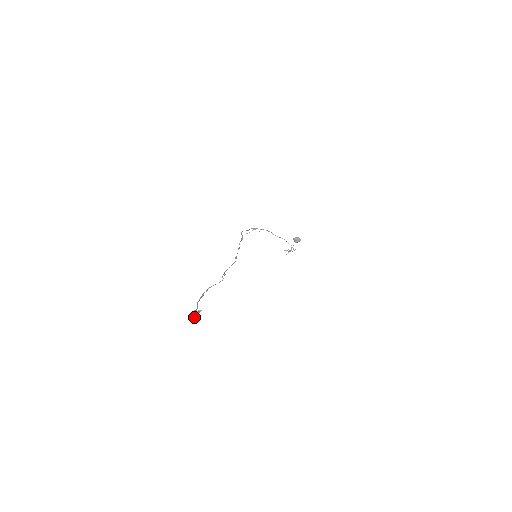
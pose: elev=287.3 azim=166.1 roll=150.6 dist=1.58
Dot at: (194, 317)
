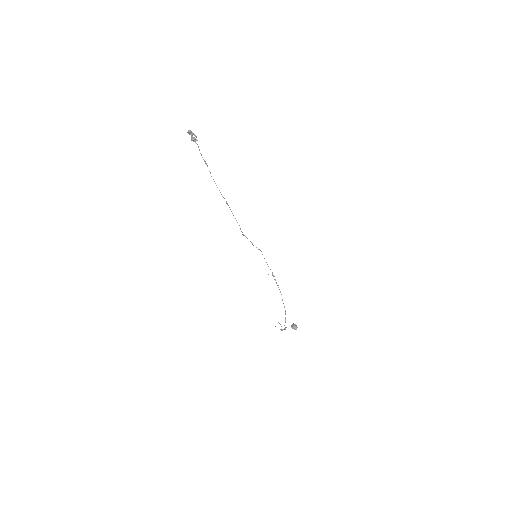
Dot at: occluded
